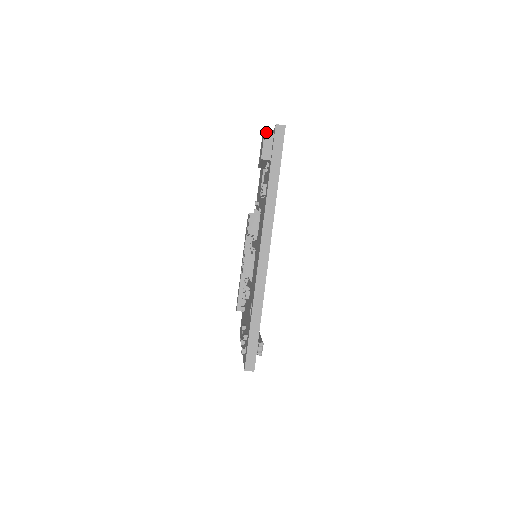
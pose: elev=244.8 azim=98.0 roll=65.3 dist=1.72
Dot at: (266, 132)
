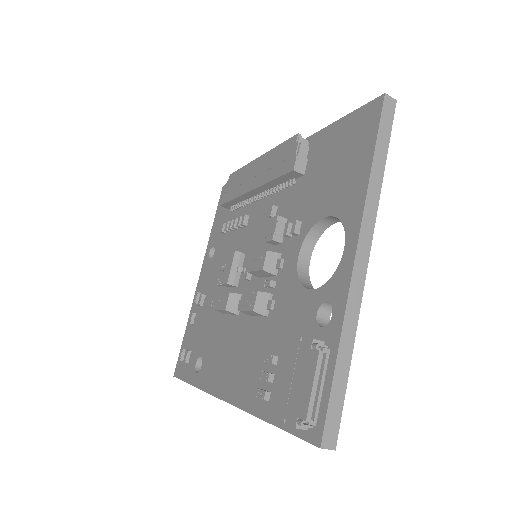
Dot at: (303, 427)
